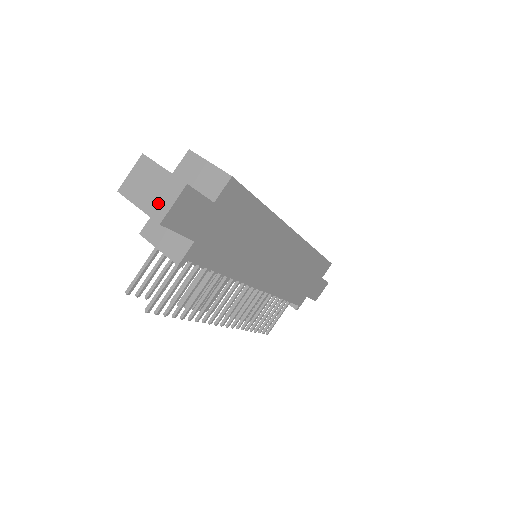
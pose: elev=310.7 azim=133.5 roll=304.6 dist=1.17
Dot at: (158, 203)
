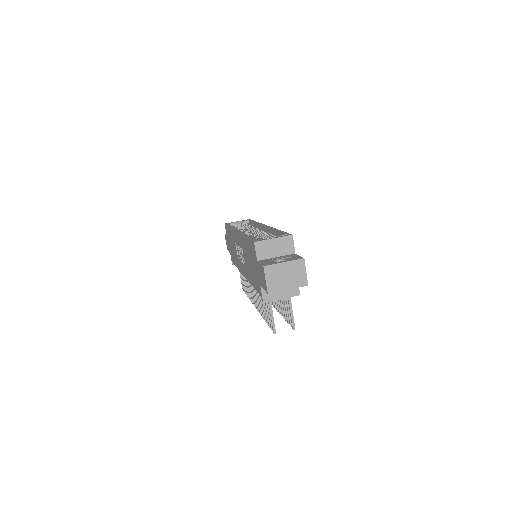
Dot at: (298, 278)
